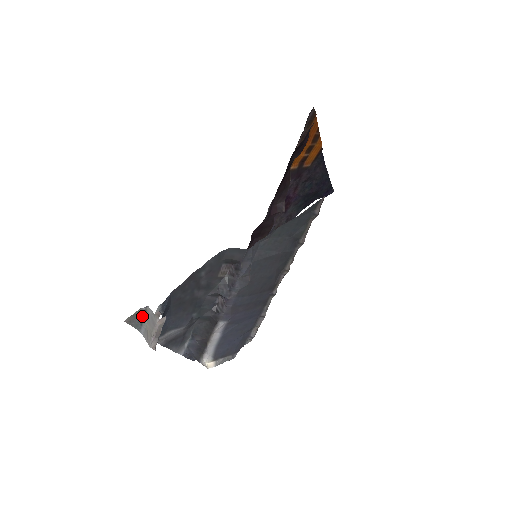
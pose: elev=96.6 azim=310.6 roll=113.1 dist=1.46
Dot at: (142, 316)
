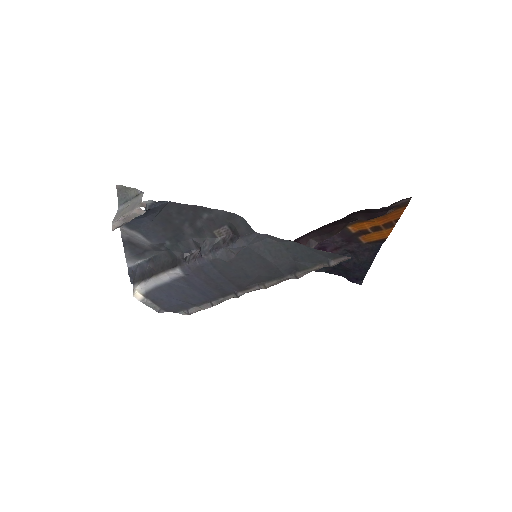
Dot at: (132, 196)
